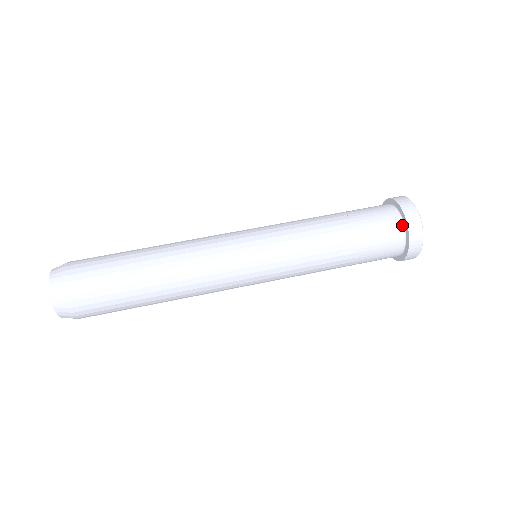
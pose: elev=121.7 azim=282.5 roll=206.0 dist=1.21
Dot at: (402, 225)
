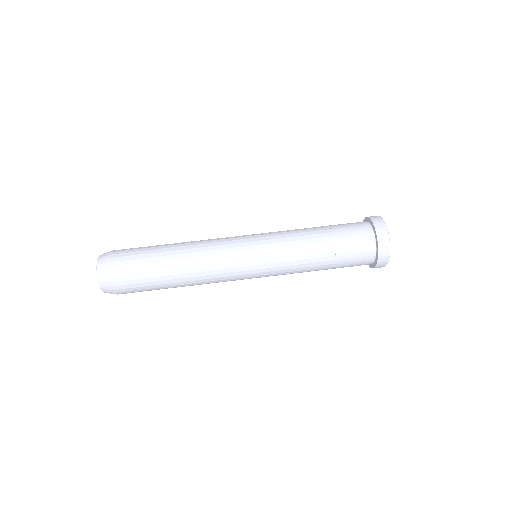
Dot at: (372, 231)
